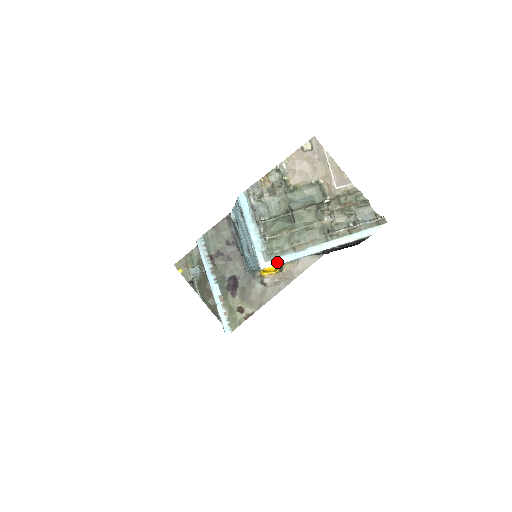
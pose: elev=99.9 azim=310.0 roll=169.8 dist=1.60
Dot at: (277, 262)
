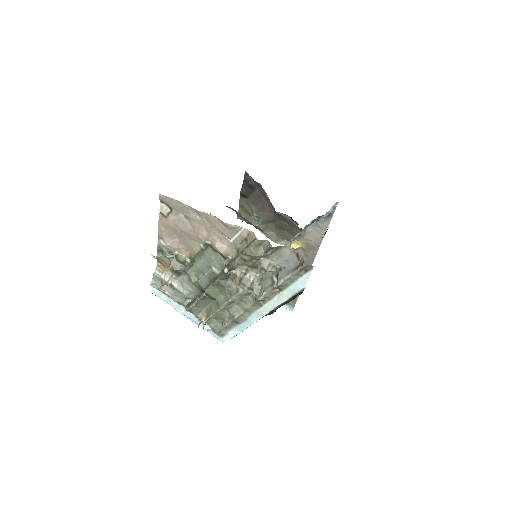
Dot at: (231, 336)
